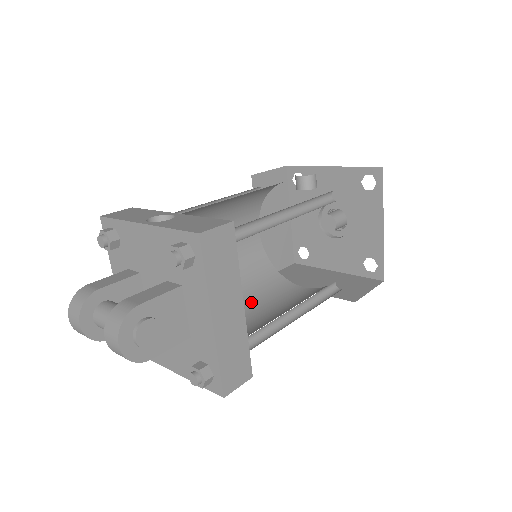
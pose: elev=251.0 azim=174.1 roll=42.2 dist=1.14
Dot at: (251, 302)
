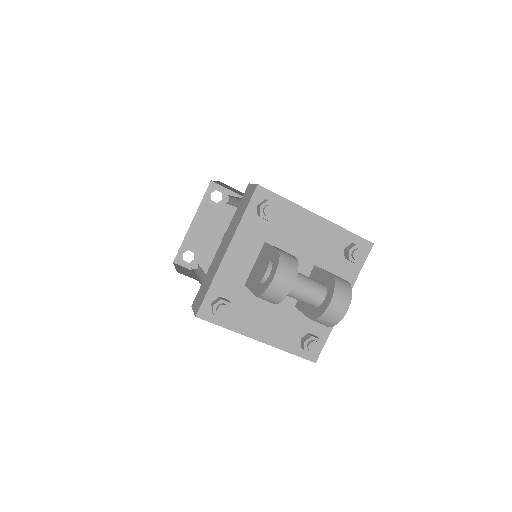
Dot at: occluded
